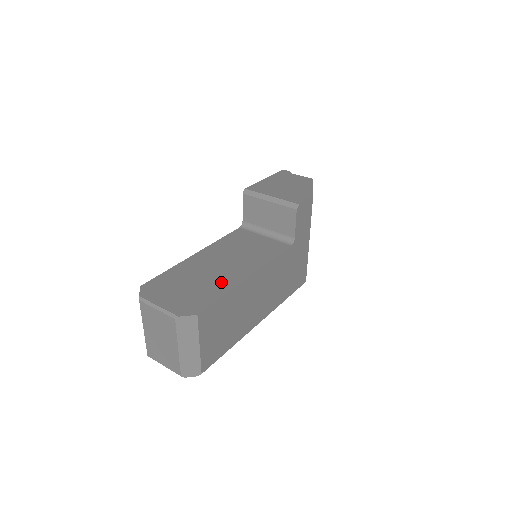
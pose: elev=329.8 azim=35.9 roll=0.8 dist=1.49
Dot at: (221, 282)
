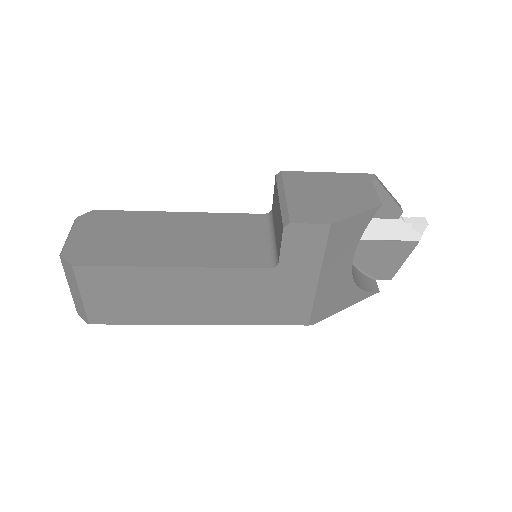
Dot at: (142, 253)
